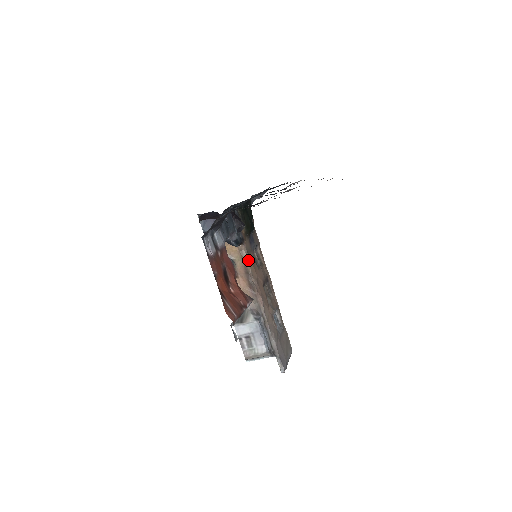
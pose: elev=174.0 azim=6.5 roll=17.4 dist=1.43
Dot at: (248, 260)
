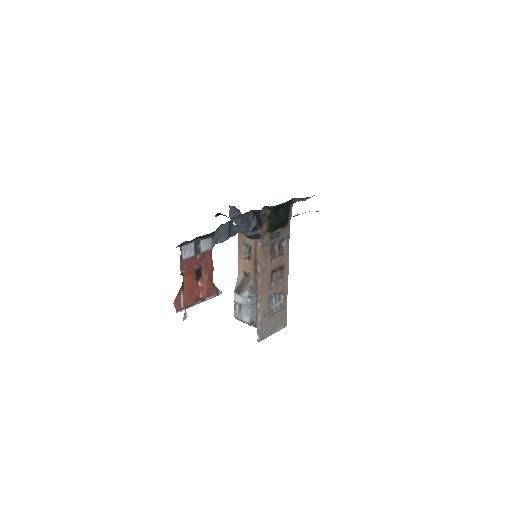
Dot at: (259, 252)
